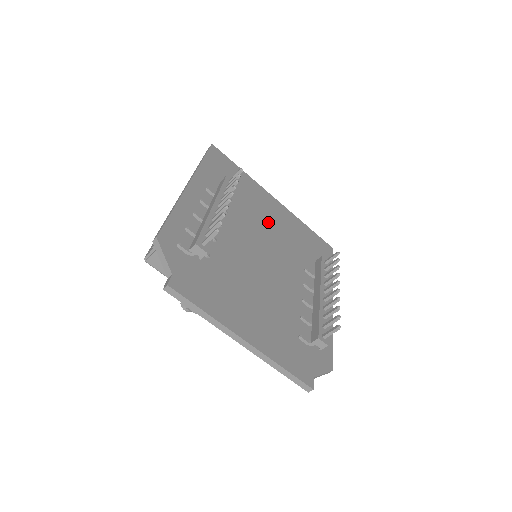
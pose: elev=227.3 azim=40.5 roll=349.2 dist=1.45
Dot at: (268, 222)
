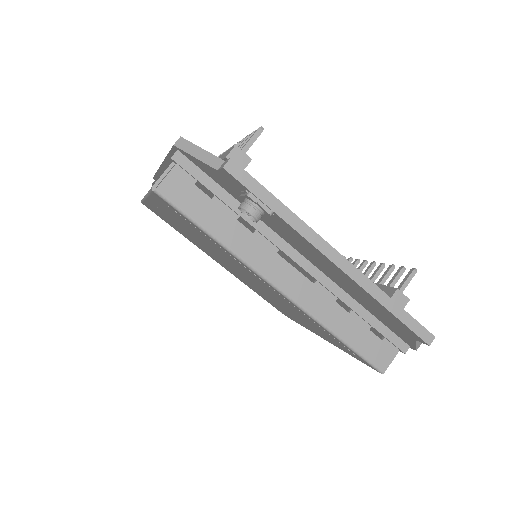
Dot at: occluded
